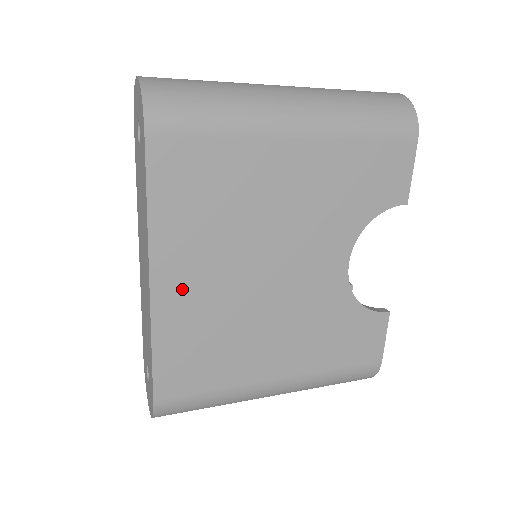
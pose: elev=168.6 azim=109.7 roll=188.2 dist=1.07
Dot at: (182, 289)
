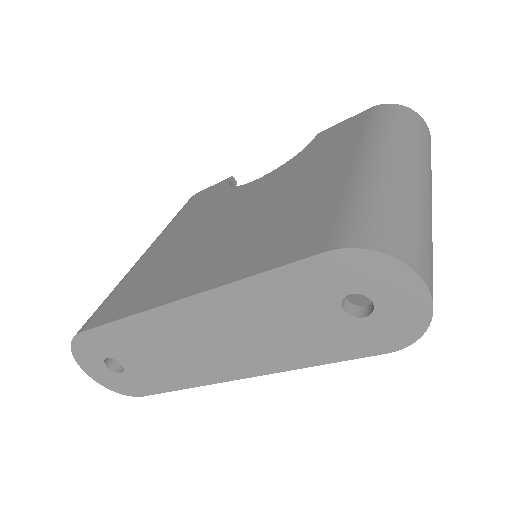
Dot at: occluded
